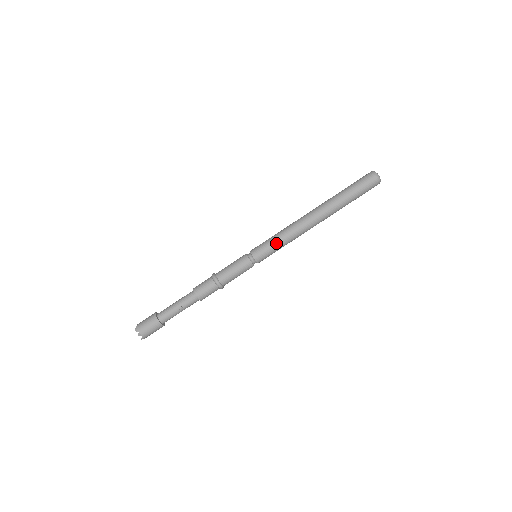
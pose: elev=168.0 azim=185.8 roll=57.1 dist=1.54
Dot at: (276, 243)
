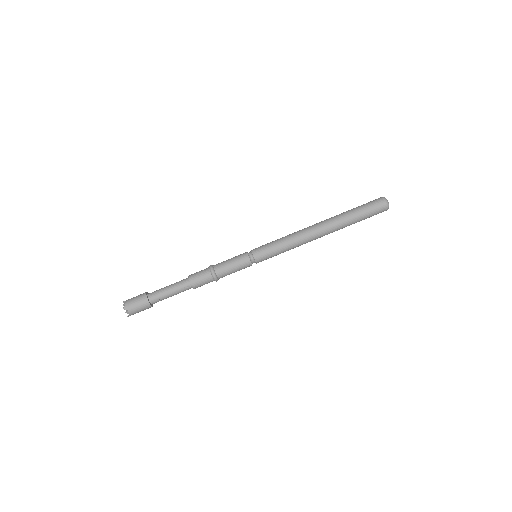
Dot at: (279, 250)
